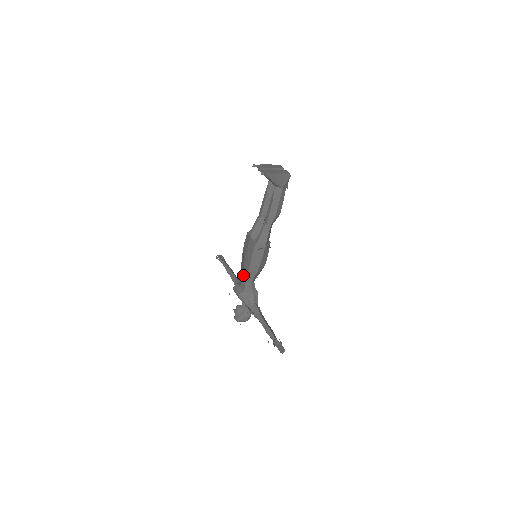
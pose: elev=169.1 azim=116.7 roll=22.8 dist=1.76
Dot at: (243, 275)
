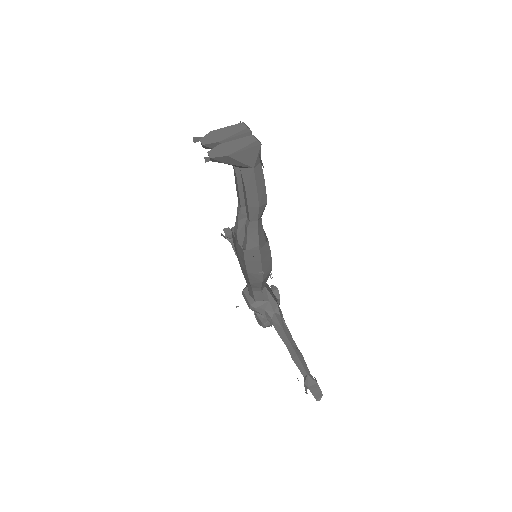
Dot at: (246, 282)
